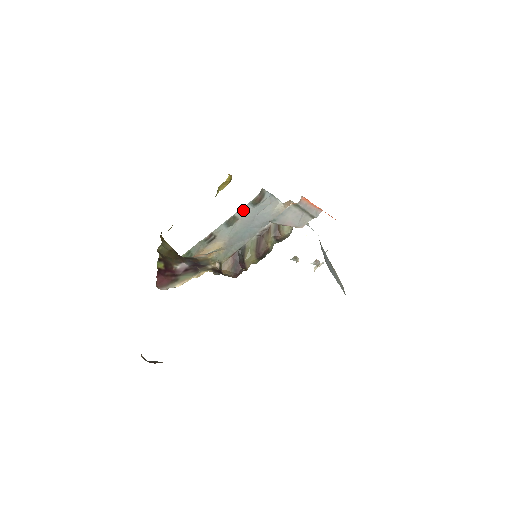
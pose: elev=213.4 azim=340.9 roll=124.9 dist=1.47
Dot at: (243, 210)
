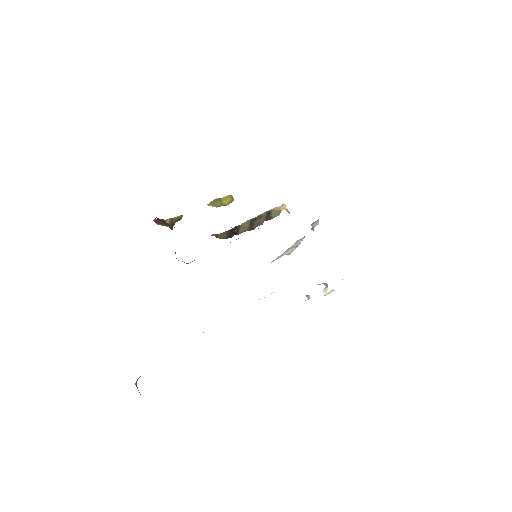
Dot at: occluded
